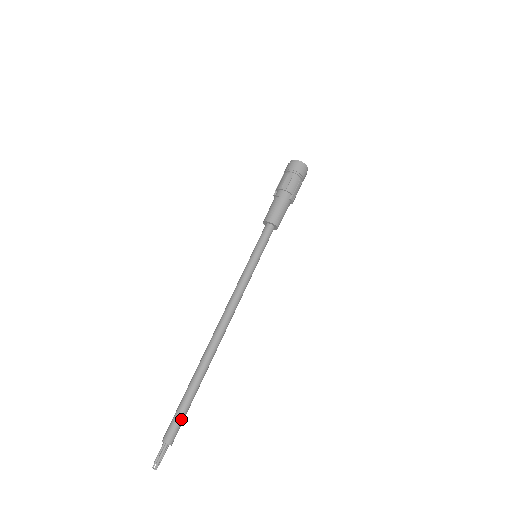
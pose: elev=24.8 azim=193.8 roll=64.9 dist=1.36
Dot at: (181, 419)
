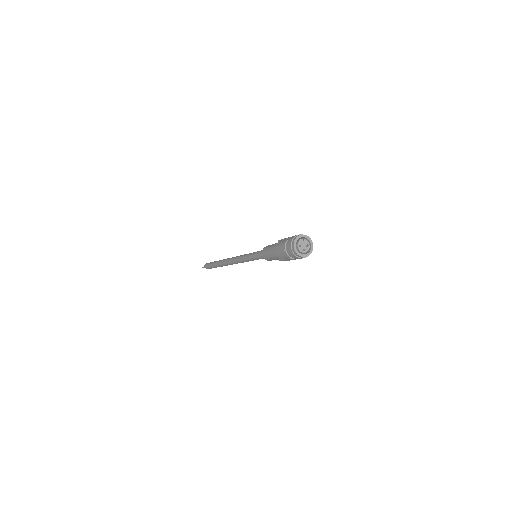
Dot at: (211, 268)
